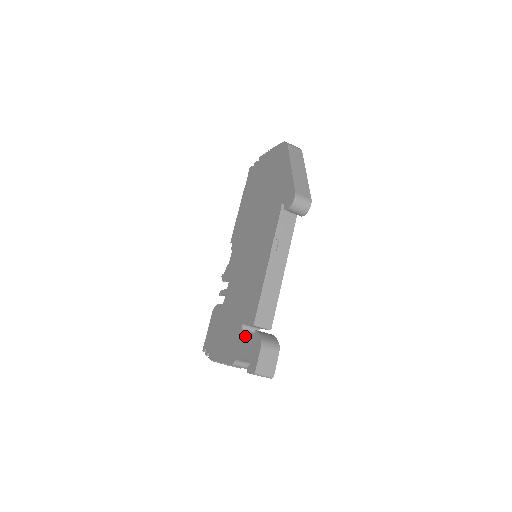
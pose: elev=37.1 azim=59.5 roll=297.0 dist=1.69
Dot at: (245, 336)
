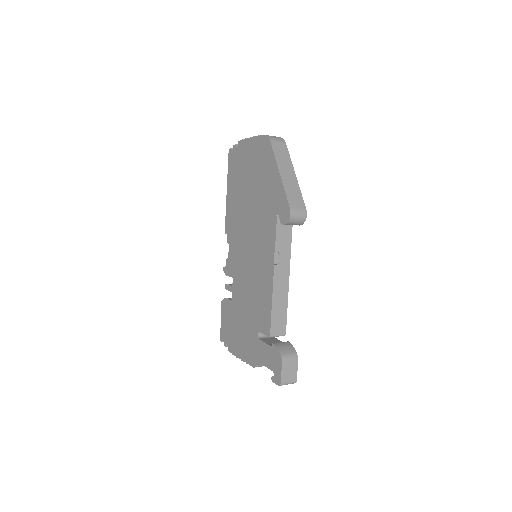
Dot at: (263, 345)
